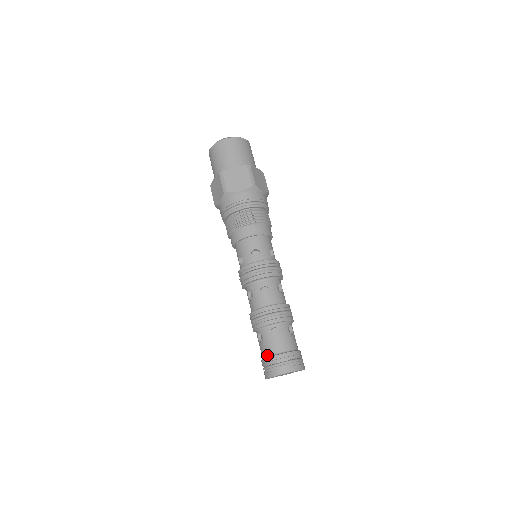
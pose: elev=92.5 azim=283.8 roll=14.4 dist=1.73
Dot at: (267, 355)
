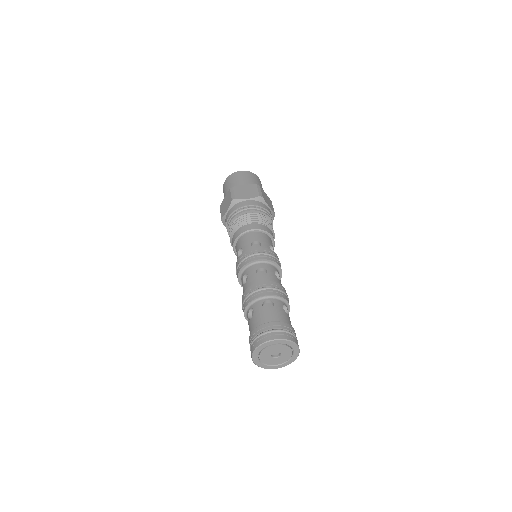
Dot at: (256, 326)
